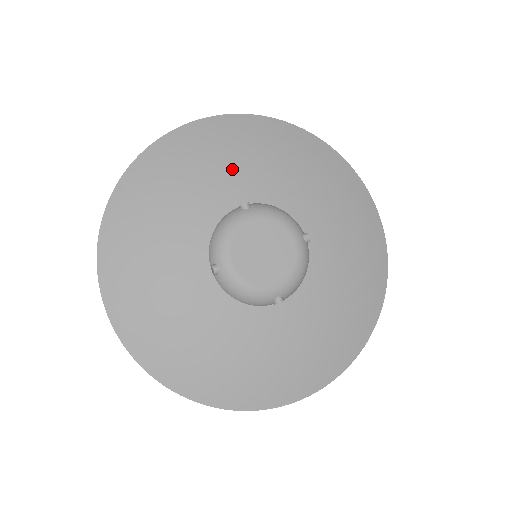
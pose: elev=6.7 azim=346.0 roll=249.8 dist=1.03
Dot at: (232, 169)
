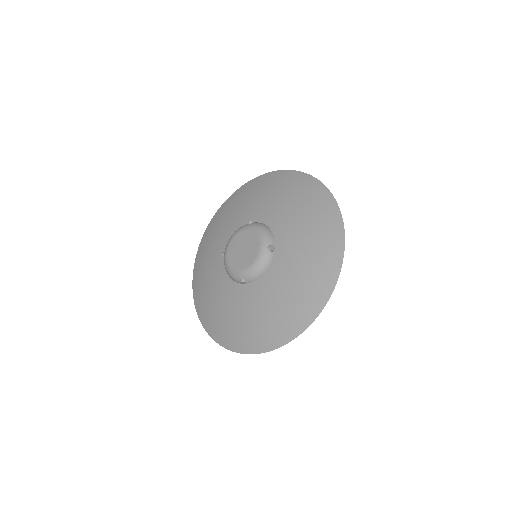
Dot at: (260, 202)
